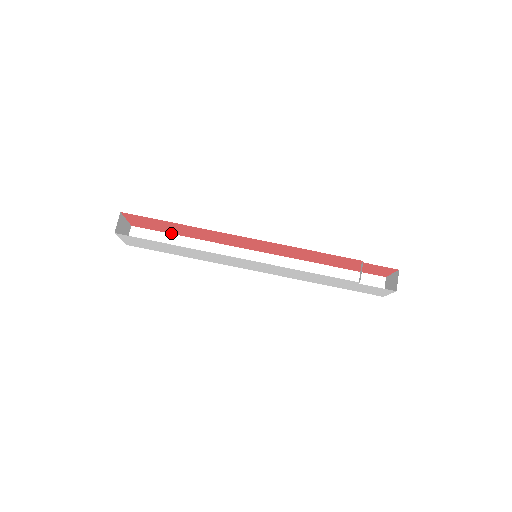
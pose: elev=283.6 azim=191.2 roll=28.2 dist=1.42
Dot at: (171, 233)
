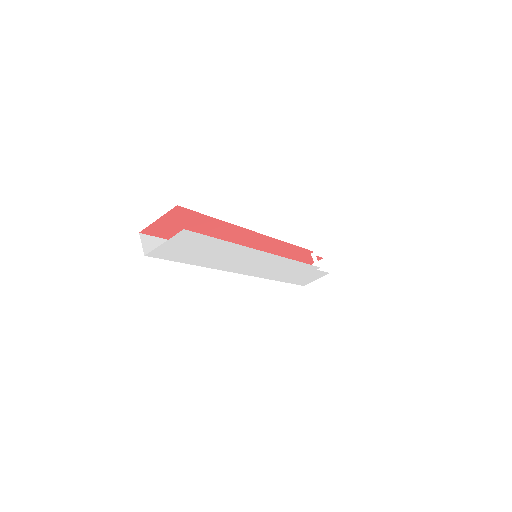
Dot at: occluded
